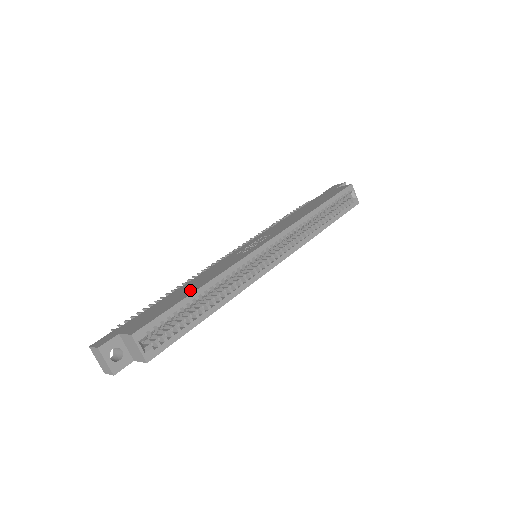
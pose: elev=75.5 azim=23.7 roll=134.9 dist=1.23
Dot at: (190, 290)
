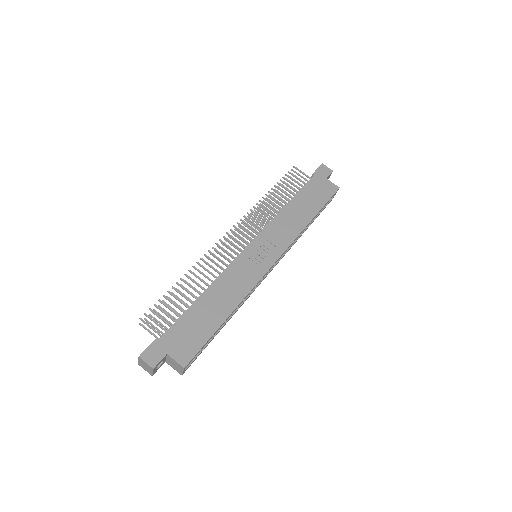
Dot at: (219, 314)
